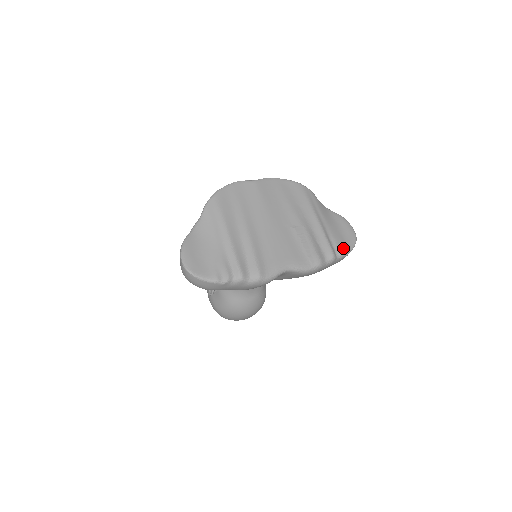
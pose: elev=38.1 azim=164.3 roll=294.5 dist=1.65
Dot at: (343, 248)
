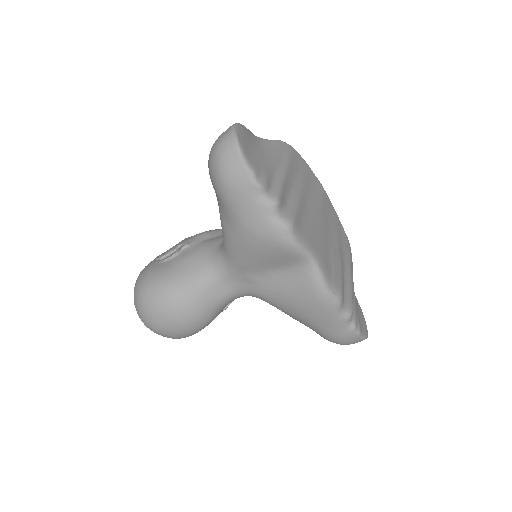
Dot at: (358, 323)
